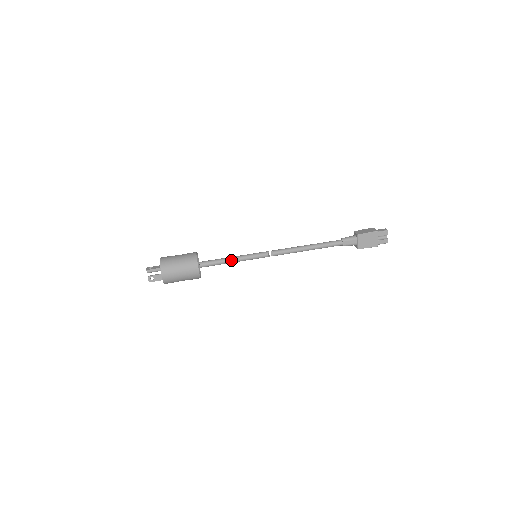
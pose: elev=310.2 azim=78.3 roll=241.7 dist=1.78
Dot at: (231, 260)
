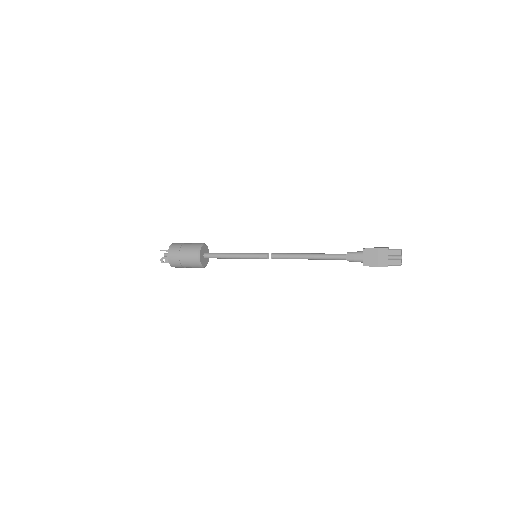
Dot at: (231, 255)
